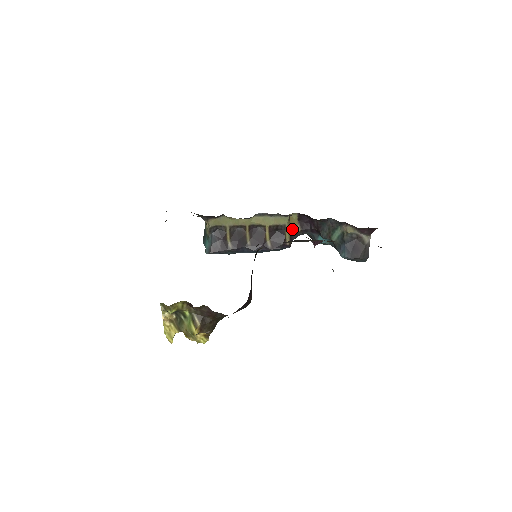
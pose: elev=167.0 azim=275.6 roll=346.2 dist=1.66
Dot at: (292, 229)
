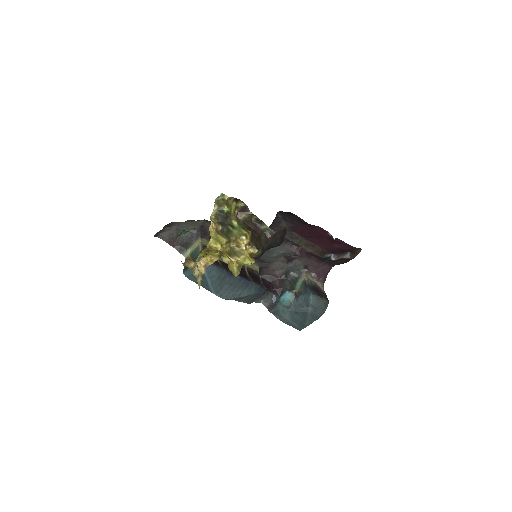
Dot at: occluded
